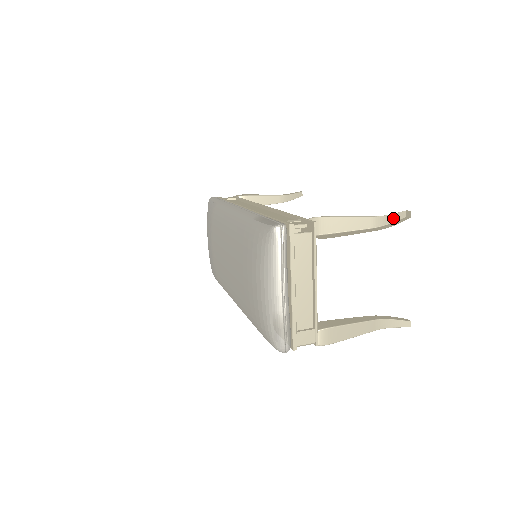
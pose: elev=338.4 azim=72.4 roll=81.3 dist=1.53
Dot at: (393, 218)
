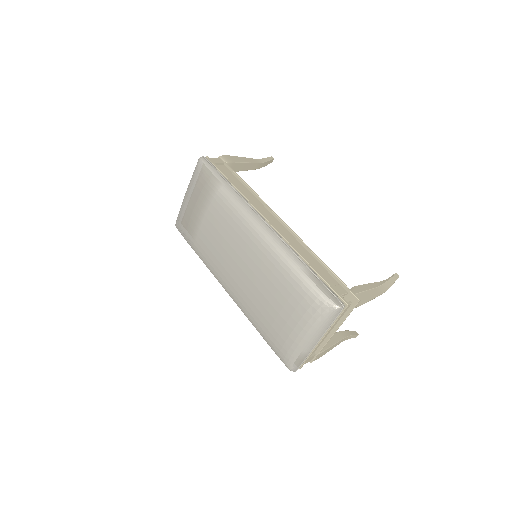
Dot at: (388, 279)
